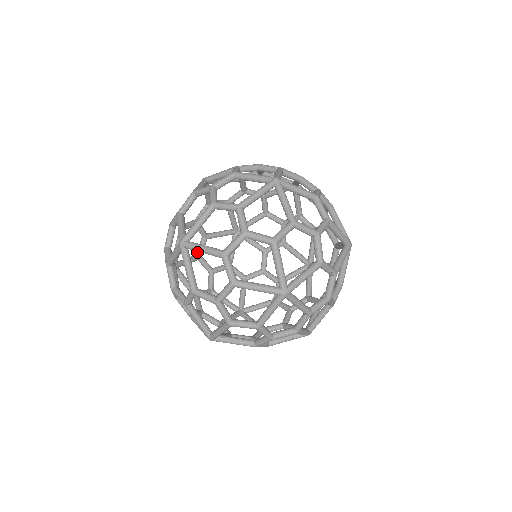
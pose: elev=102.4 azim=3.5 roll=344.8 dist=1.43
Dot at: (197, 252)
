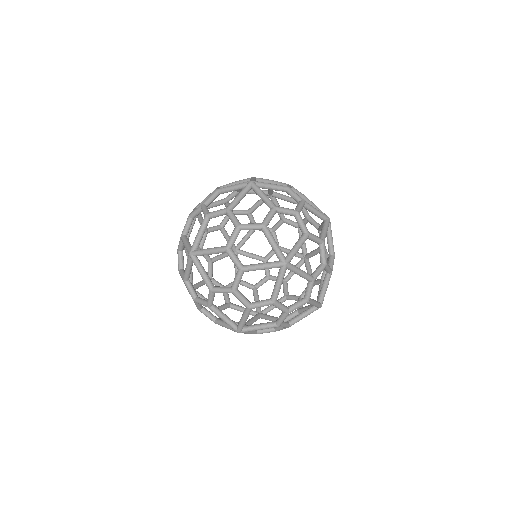
Dot at: (266, 256)
